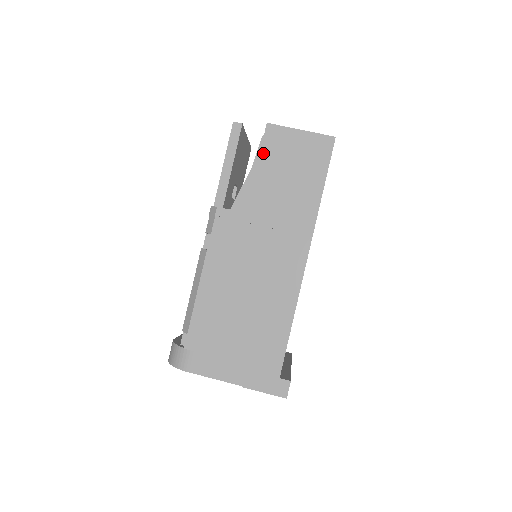
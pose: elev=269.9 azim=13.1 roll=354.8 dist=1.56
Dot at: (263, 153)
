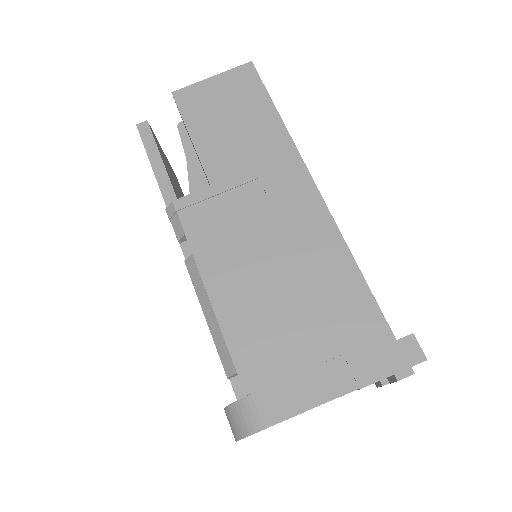
Dot at: (187, 119)
